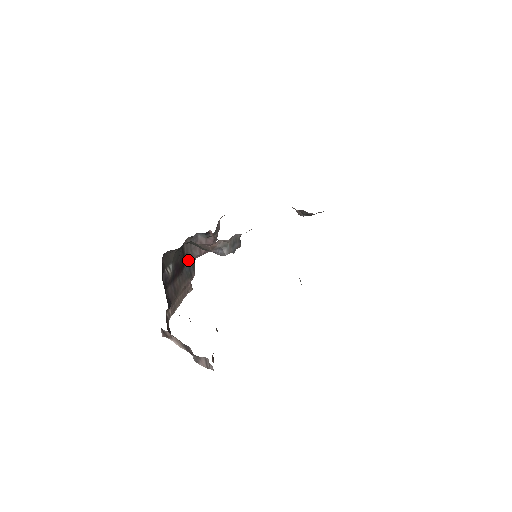
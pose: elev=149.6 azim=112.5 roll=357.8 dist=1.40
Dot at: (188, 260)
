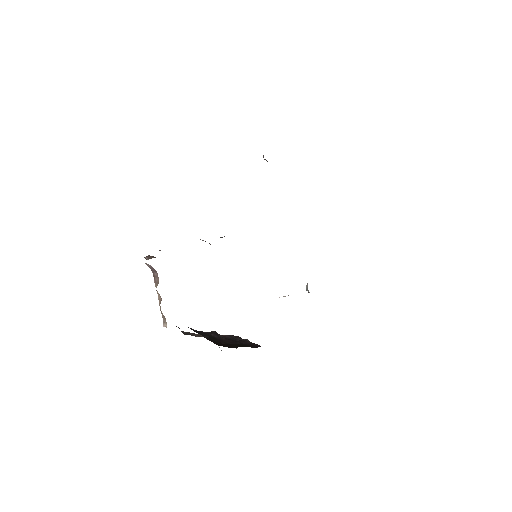
Dot at: occluded
